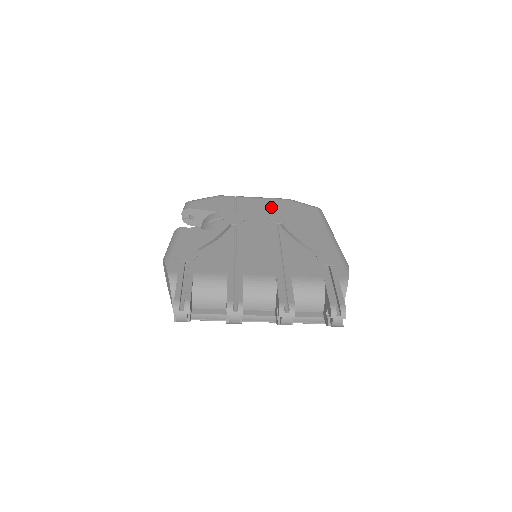
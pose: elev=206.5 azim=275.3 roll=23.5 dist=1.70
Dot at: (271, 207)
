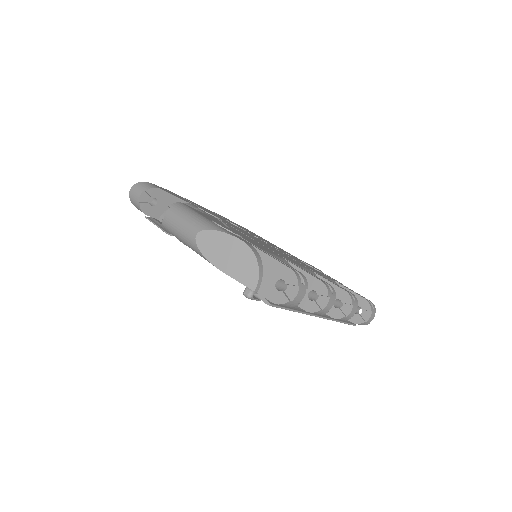
Dot at: (220, 216)
